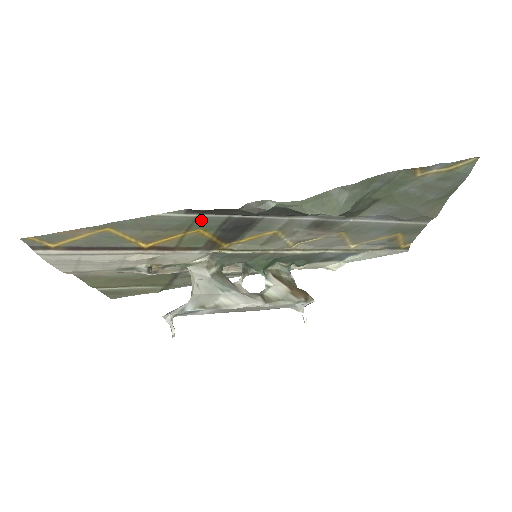
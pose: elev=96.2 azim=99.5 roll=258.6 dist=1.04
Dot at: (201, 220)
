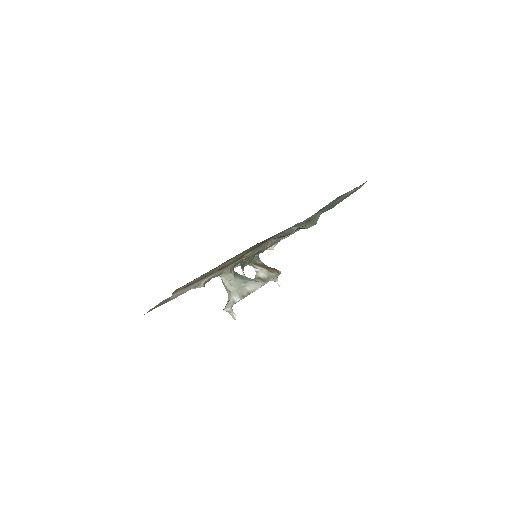
Dot at: (254, 246)
